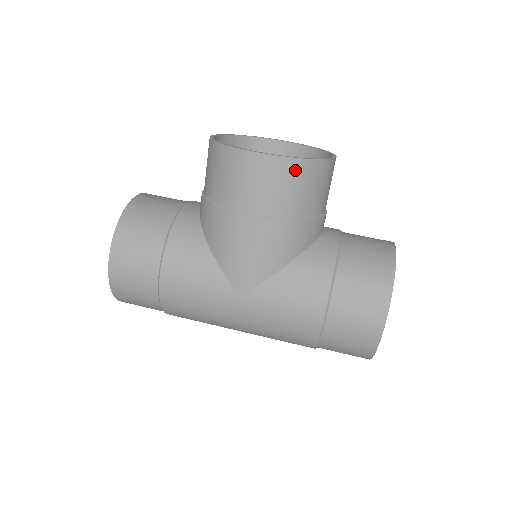
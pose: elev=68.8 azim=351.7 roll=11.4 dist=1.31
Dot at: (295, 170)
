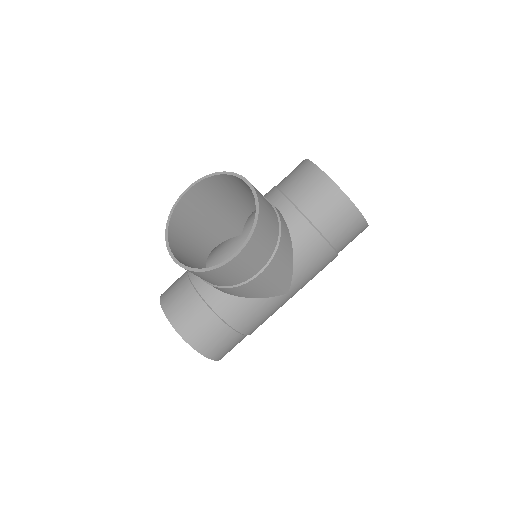
Dot at: (258, 235)
